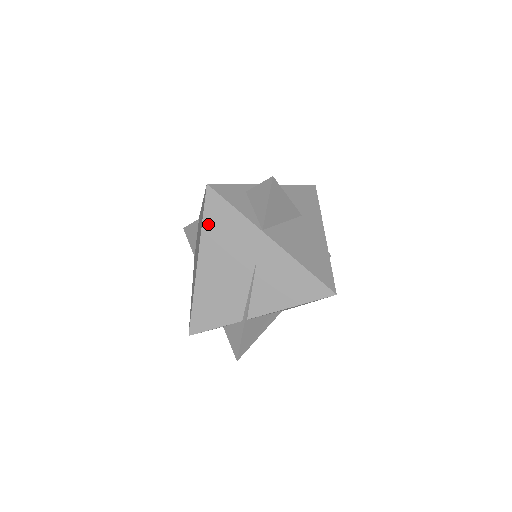
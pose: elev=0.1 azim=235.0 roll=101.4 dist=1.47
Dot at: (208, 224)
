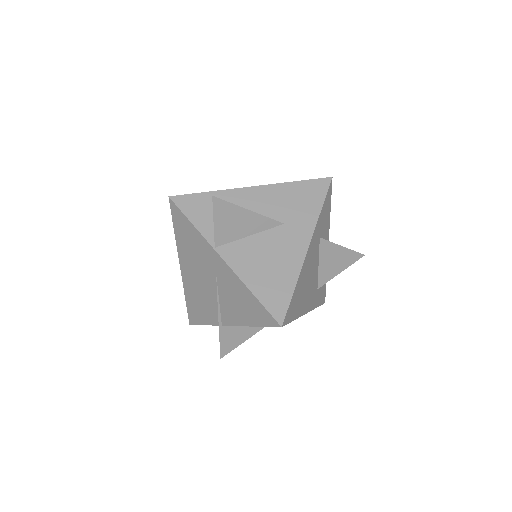
Dot at: (178, 233)
